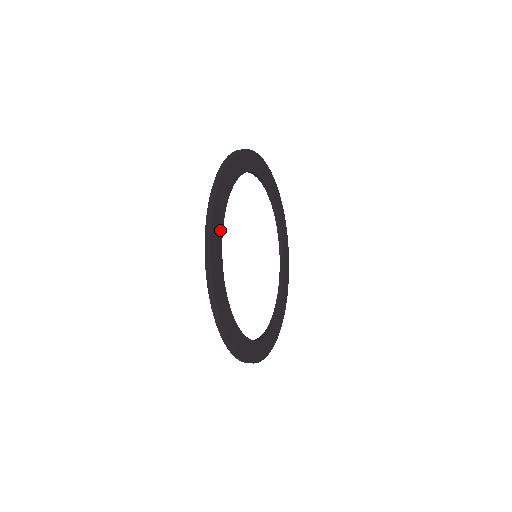
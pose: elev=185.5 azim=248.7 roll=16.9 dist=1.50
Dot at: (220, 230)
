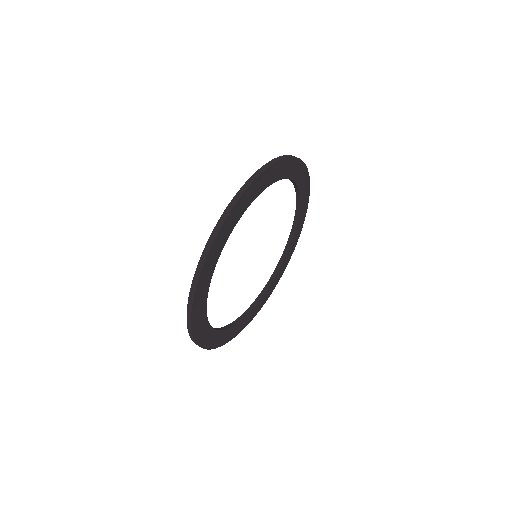
Dot at: (223, 334)
